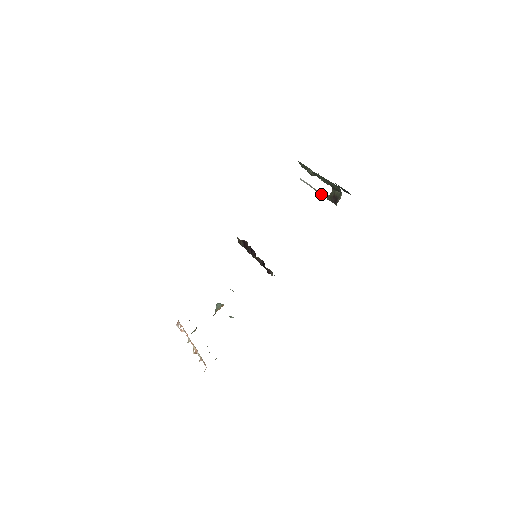
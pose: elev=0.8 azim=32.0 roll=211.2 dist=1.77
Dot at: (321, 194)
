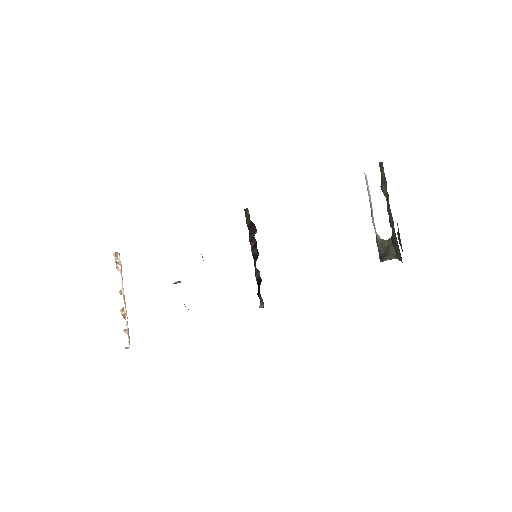
Dot at: (374, 226)
